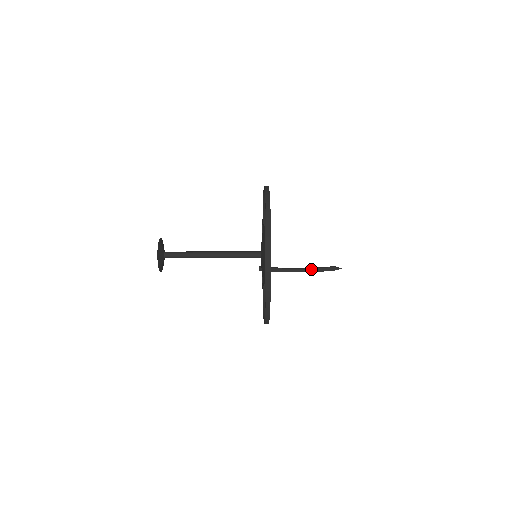
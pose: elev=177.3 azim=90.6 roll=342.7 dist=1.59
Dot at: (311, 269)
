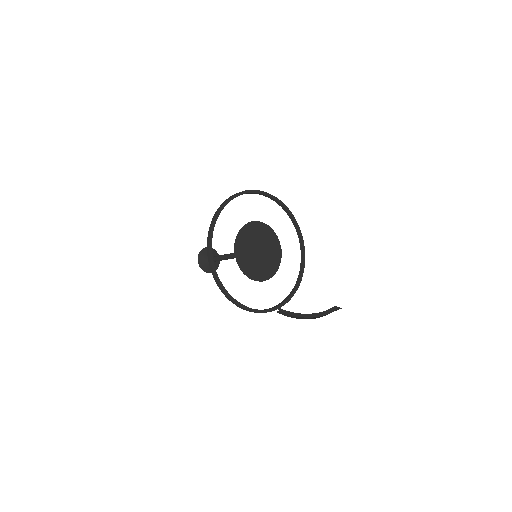
Dot at: (319, 317)
